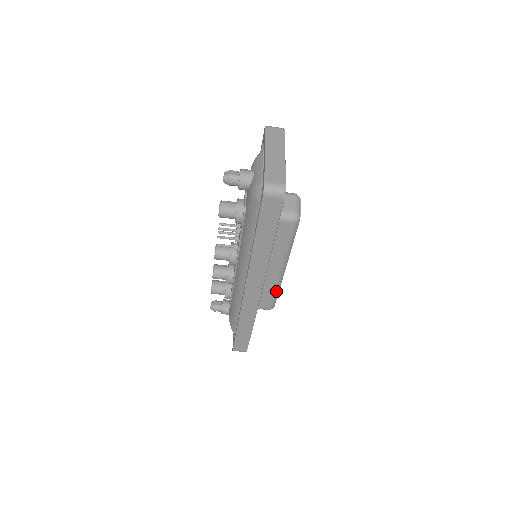
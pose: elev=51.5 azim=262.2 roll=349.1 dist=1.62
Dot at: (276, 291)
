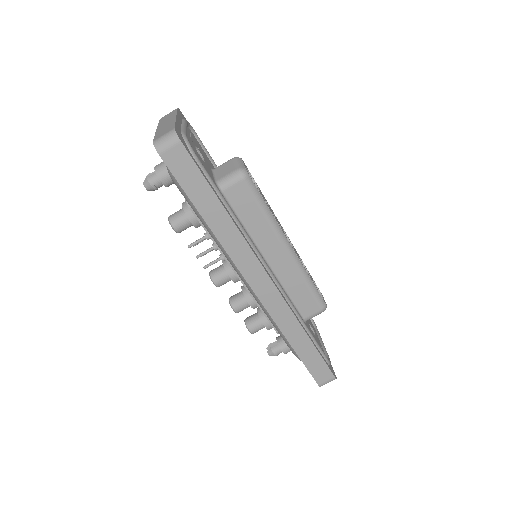
Dot at: (306, 281)
